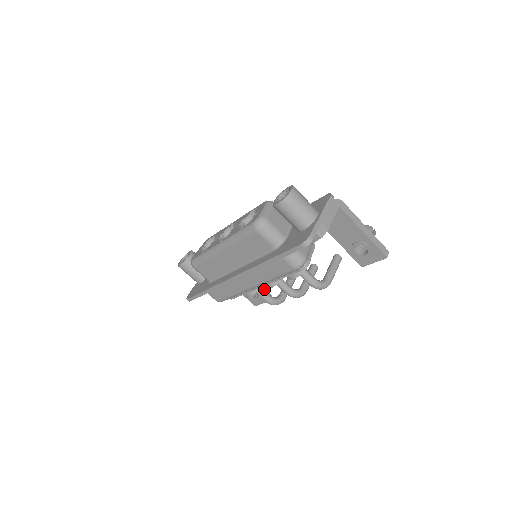
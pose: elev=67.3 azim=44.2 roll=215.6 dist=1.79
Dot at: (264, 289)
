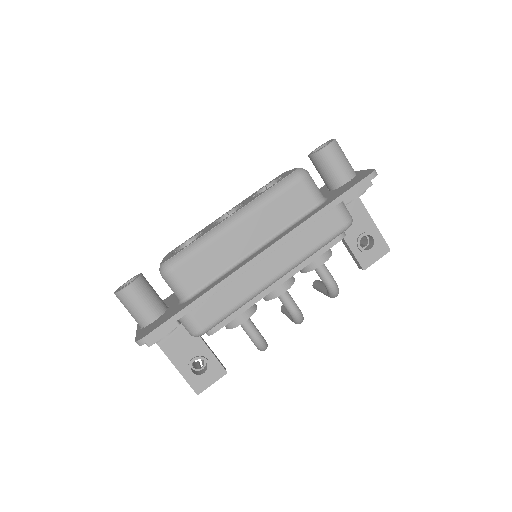
Dot at: (216, 357)
